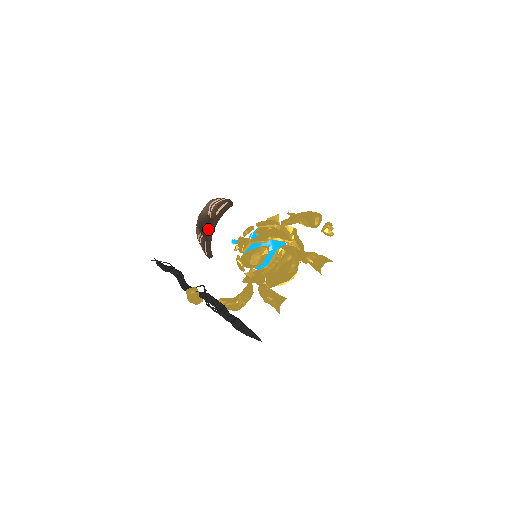
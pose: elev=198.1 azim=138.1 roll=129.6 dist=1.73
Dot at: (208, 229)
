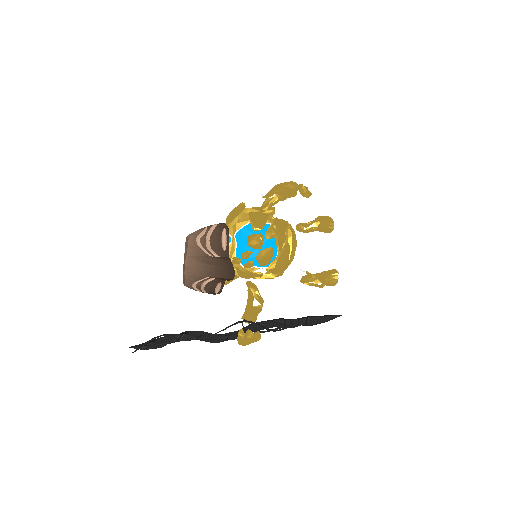
Dot at: occluded
